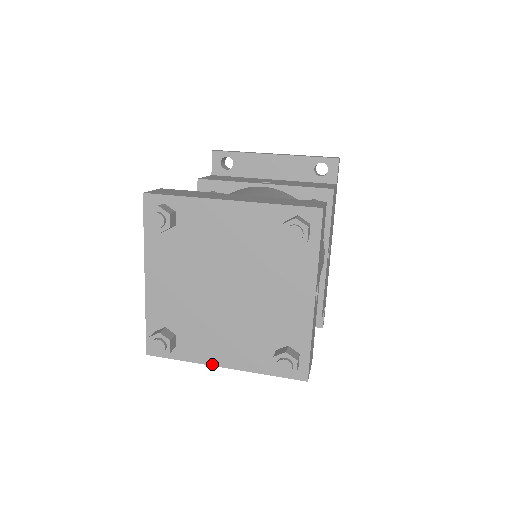
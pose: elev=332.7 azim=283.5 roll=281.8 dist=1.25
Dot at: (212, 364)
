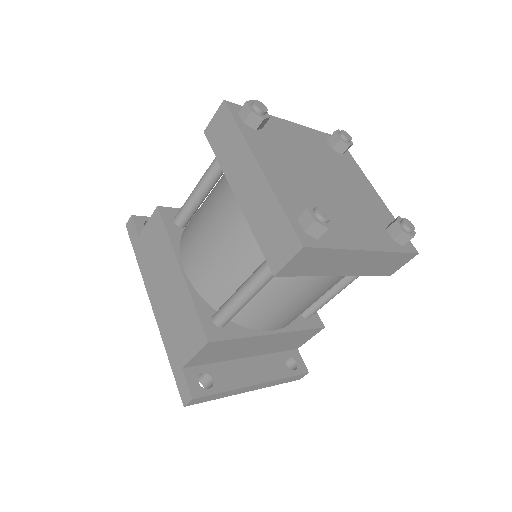
Dot at: (360, 248)
